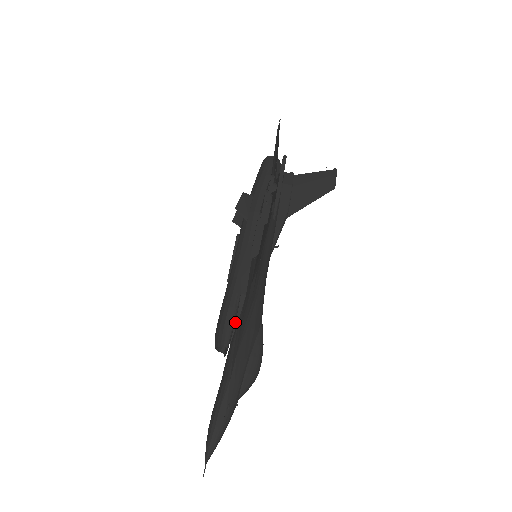
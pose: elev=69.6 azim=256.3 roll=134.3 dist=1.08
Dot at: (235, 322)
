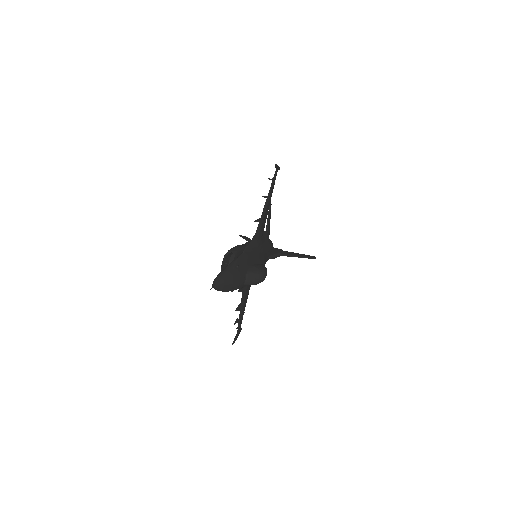
Dot at: occluded
